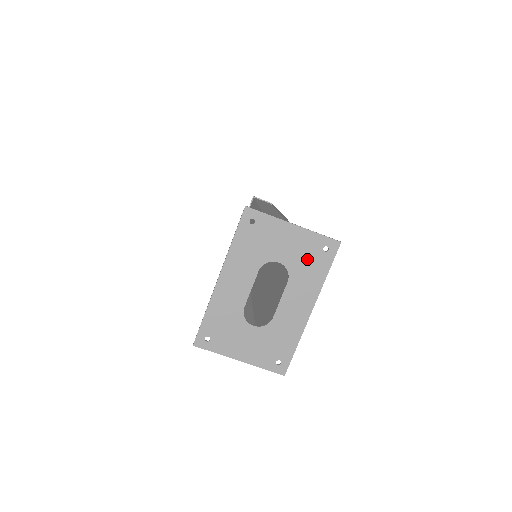
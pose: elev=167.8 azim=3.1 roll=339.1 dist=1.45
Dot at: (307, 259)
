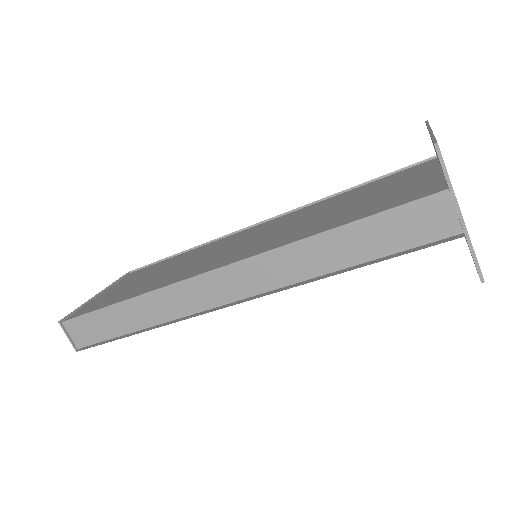
Dot at: occluded
